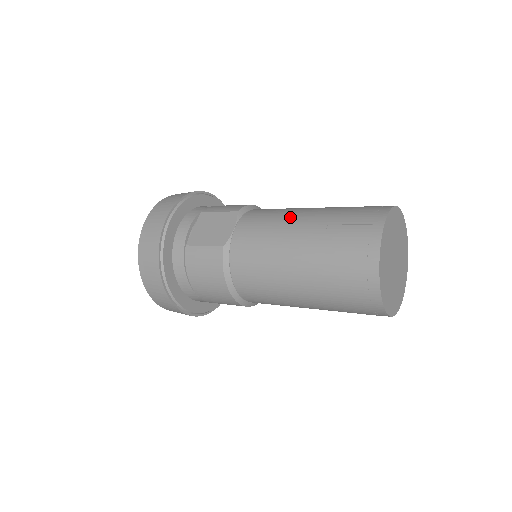
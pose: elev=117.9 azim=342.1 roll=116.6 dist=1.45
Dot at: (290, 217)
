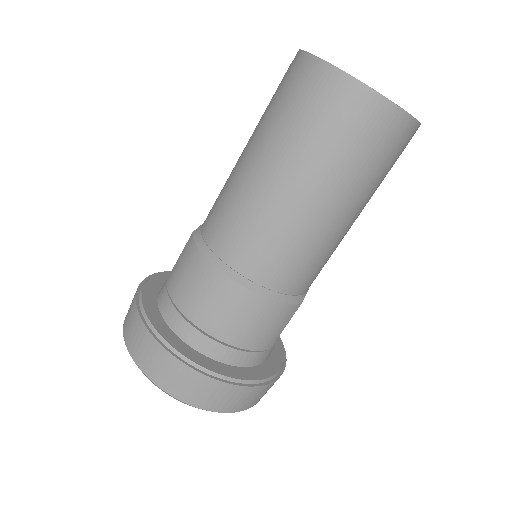
Dot at: occluded
